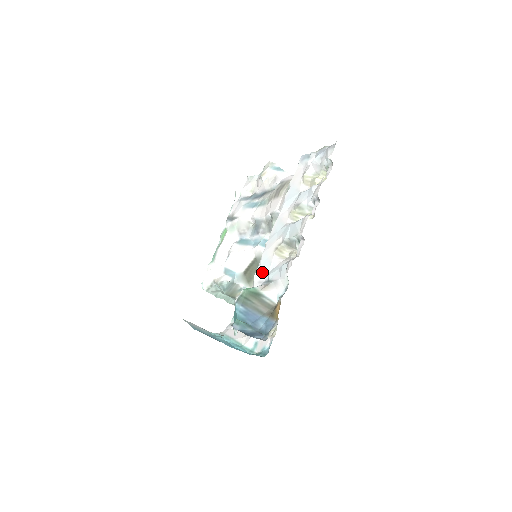
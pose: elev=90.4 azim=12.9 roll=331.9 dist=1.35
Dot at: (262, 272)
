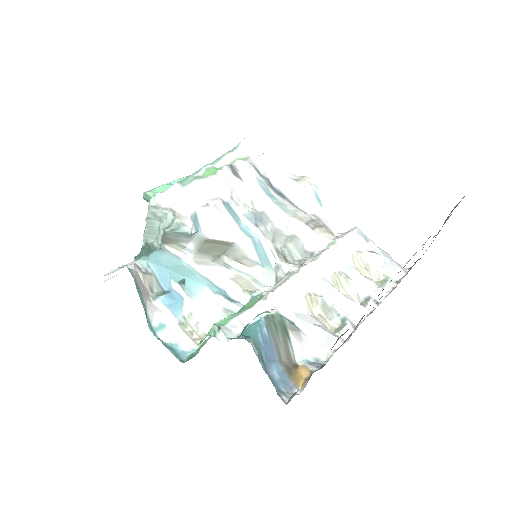
Dot at: (285, 301)
